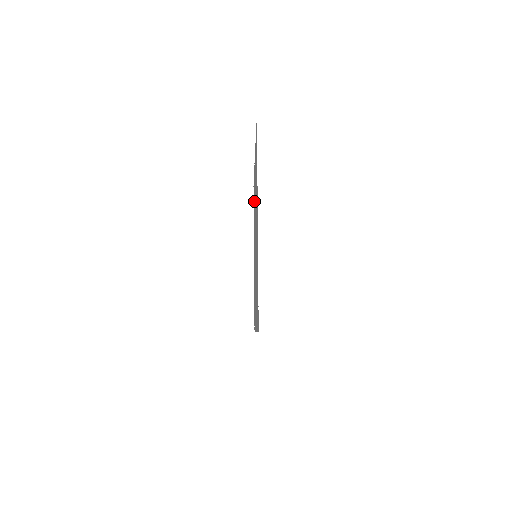
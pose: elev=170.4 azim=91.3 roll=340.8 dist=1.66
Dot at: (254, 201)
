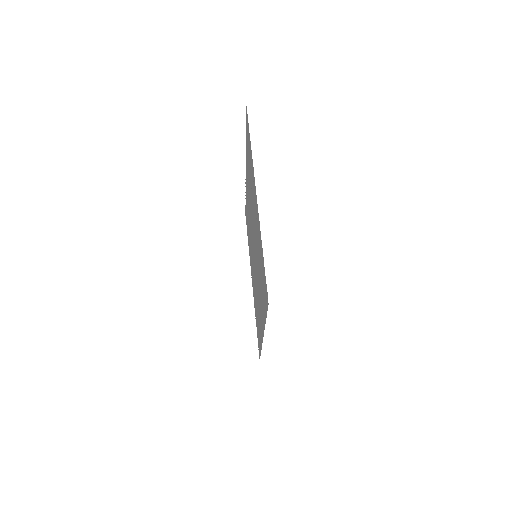
Dot at: (248, 218)
